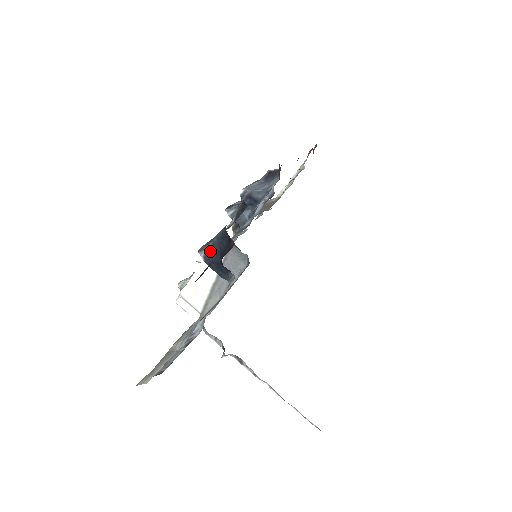
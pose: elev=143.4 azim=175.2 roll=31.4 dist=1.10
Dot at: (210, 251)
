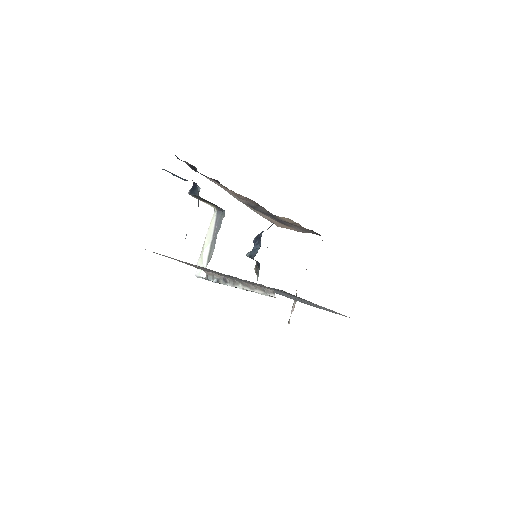
Dot at: occluded
